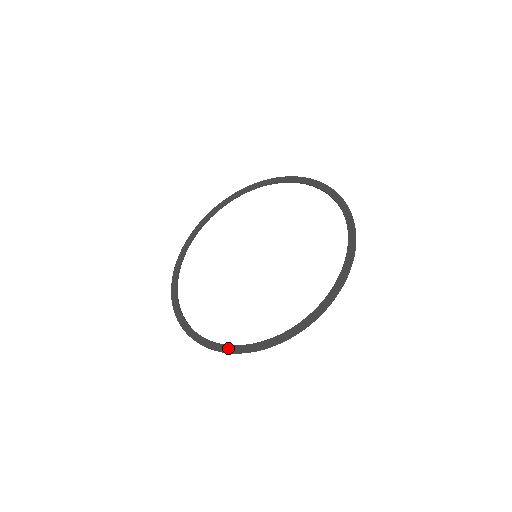
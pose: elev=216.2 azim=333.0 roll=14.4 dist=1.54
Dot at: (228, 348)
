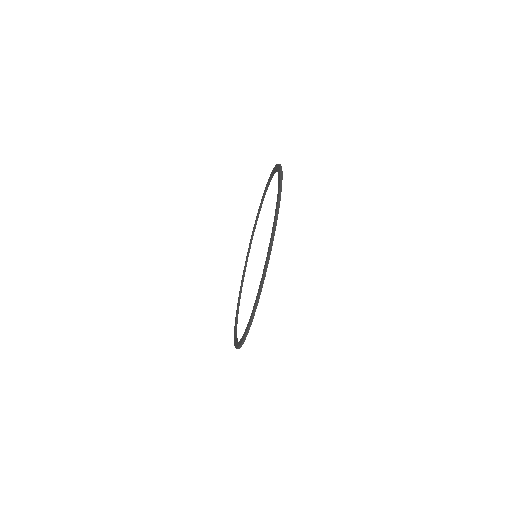
Dot at: (253, 307)
